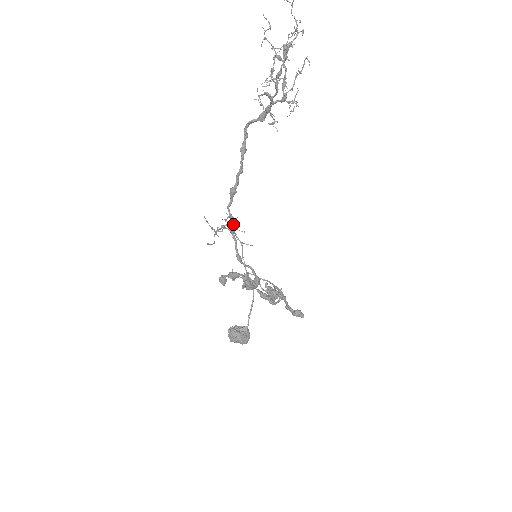
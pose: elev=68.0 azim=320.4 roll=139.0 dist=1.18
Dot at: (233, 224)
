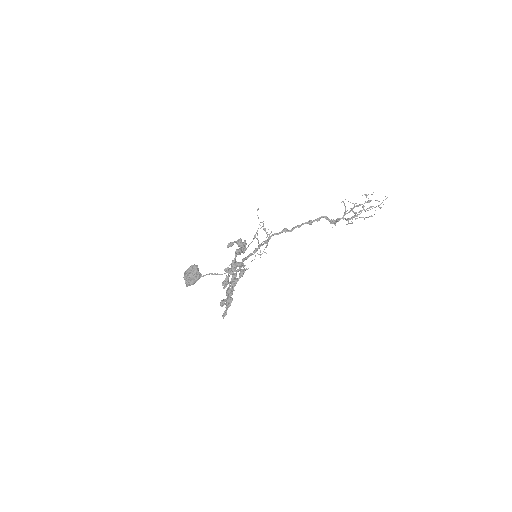
Dot at: (266, 241)
